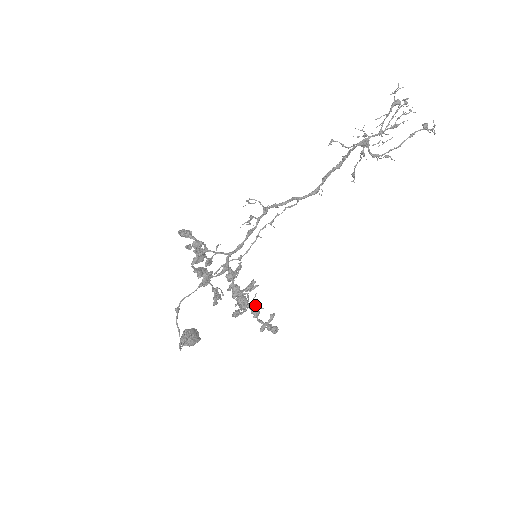
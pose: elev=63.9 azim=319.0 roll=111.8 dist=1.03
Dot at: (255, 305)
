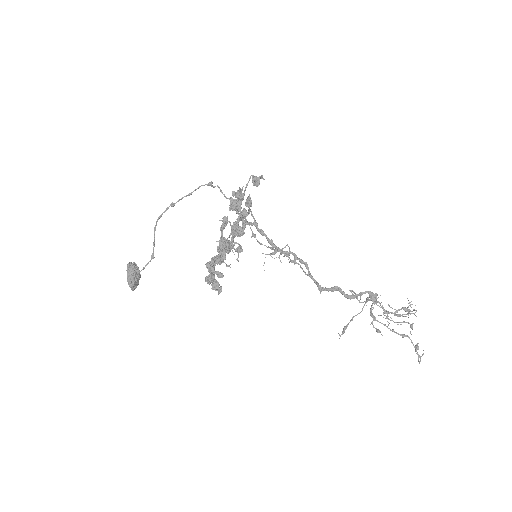
Dot at: (231, 246)
